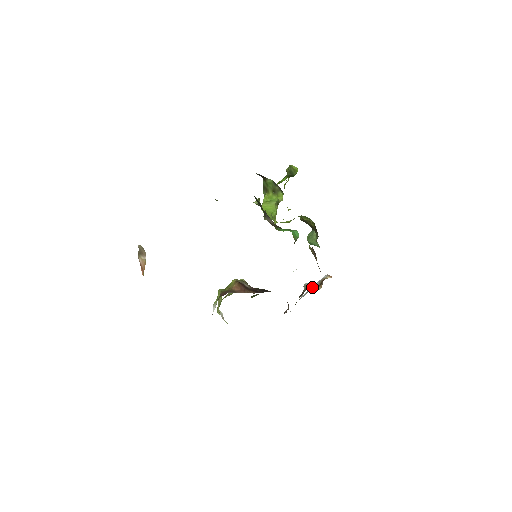
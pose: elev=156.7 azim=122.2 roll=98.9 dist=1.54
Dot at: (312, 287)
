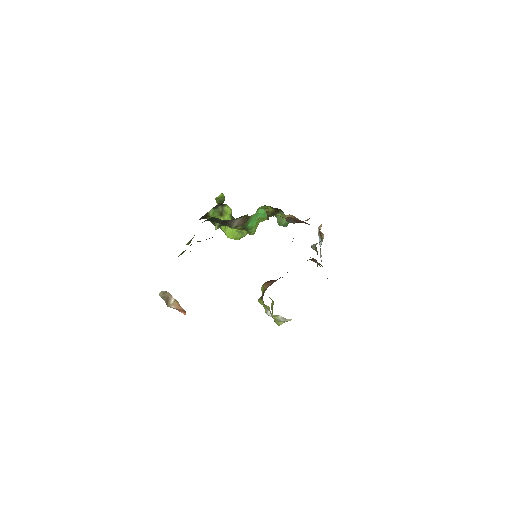
Dot at: occluded
